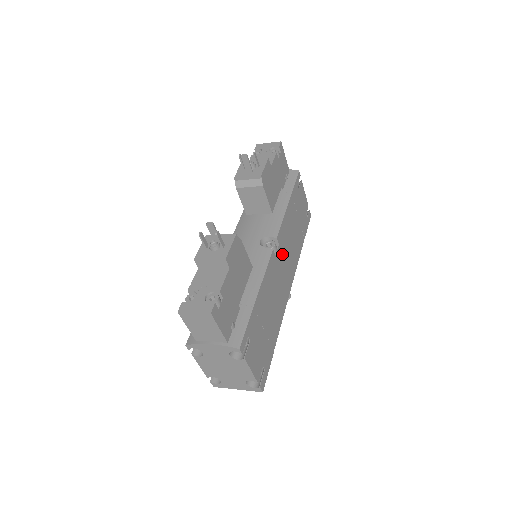
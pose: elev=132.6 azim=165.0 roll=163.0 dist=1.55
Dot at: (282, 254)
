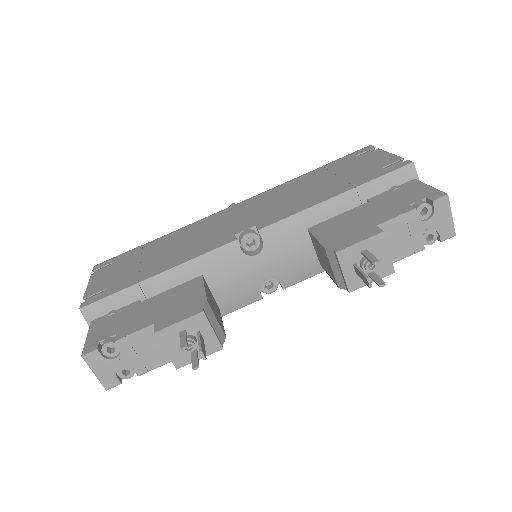
Dot at: occluded
